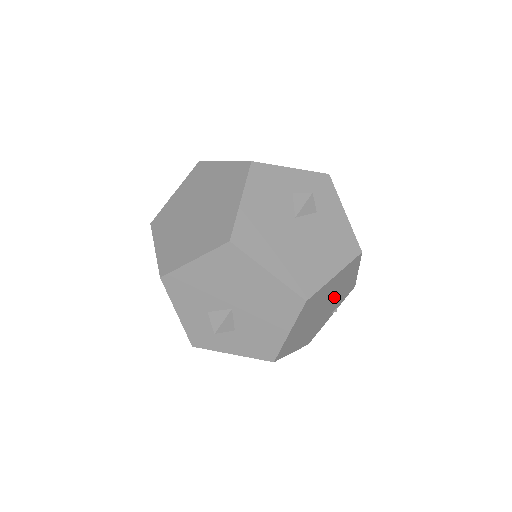
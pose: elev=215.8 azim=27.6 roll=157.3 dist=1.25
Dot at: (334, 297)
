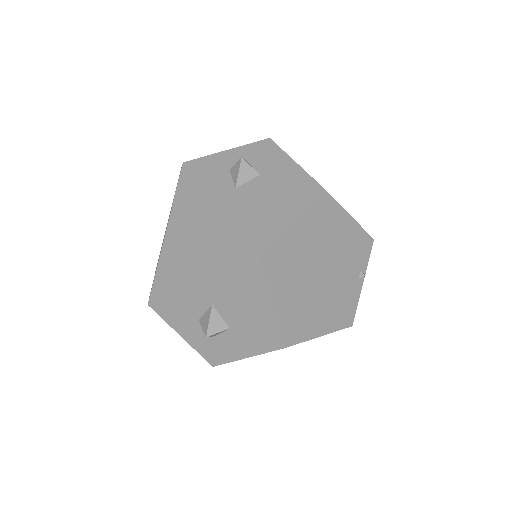
Dot at: (333, 254)
